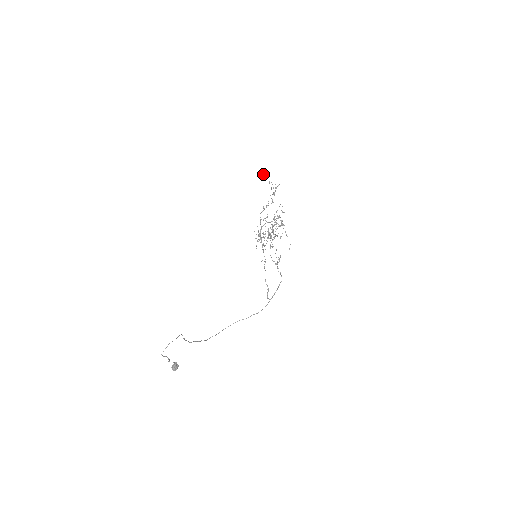
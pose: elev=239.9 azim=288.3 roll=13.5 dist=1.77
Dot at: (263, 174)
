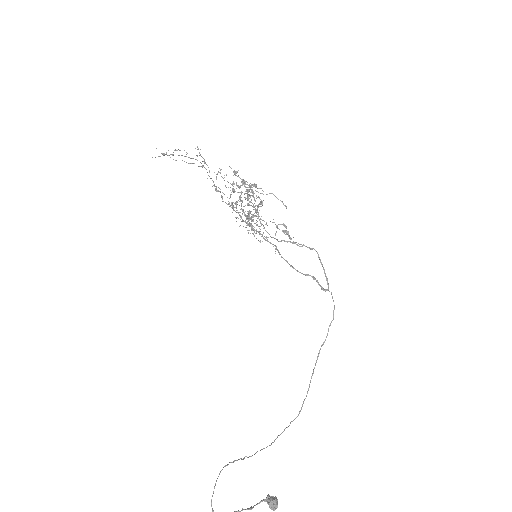
Dot at: occluded
